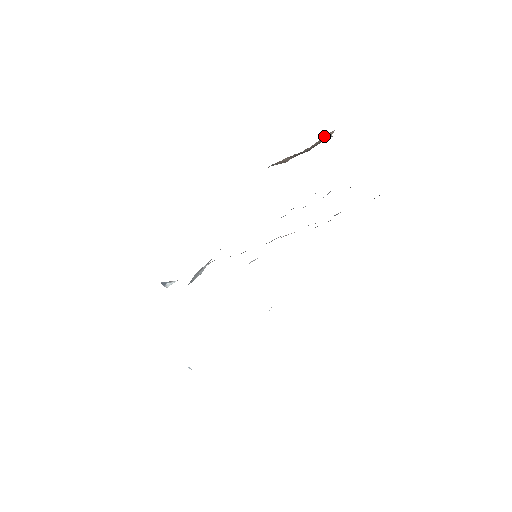
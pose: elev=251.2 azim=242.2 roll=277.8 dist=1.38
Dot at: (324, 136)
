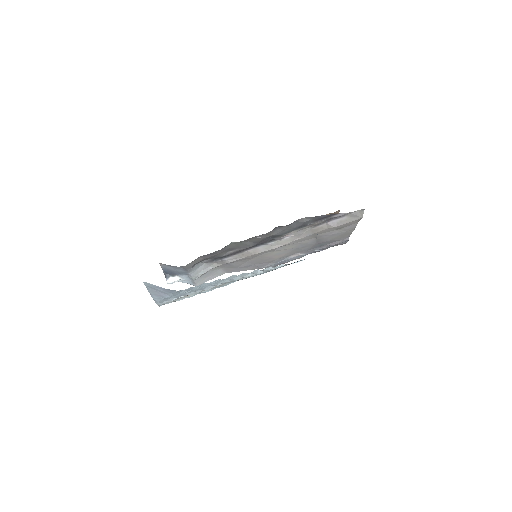
Dot at: occluded
